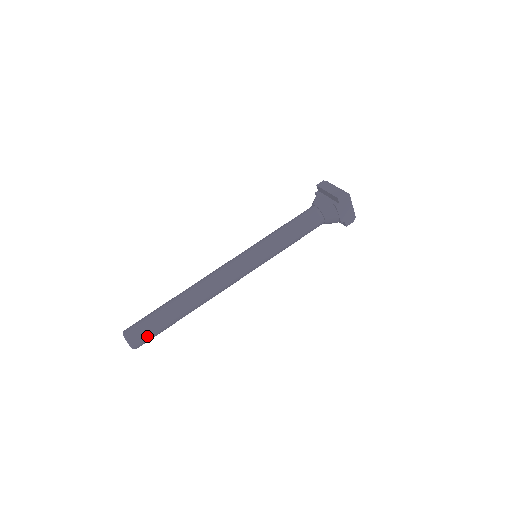
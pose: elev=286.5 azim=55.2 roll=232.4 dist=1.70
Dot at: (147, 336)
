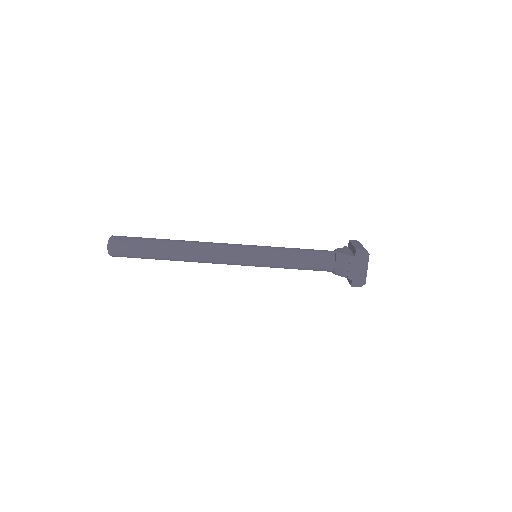
Dot at: (125, 249)
